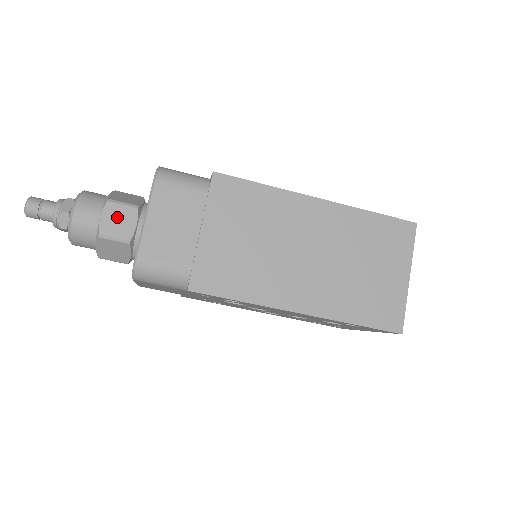
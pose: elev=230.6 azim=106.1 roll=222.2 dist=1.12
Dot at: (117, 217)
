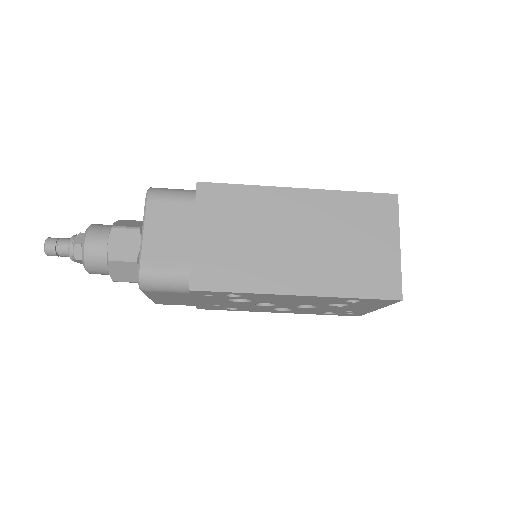
Dot at: (122, 240)
